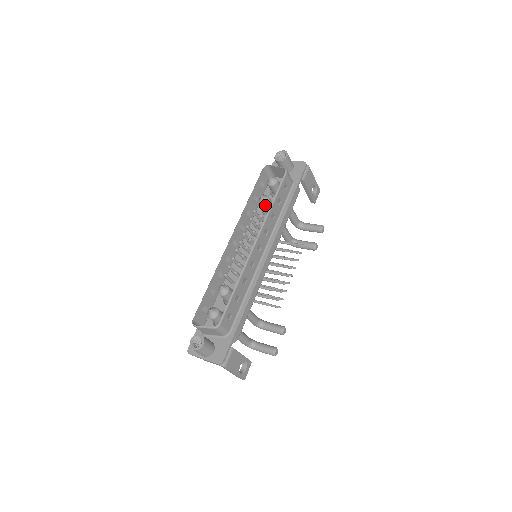
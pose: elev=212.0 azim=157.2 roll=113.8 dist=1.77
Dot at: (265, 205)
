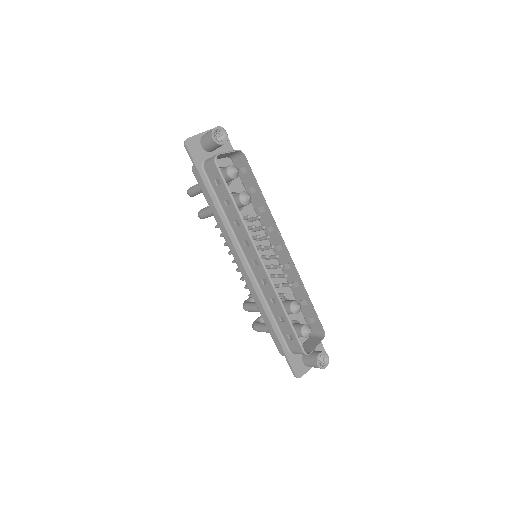
Dot at: (249, 203)
